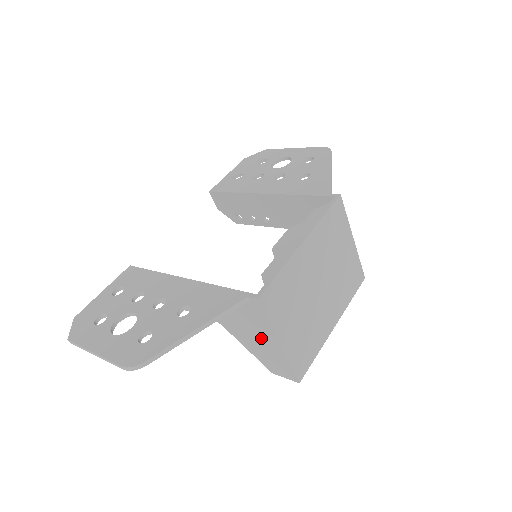
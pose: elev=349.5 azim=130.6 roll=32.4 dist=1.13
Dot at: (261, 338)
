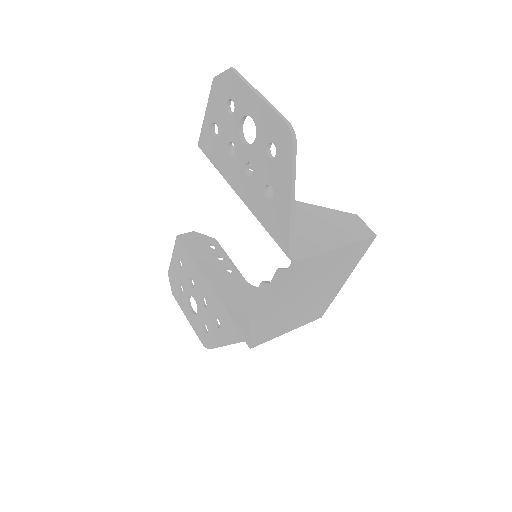
Dot at: occluded
